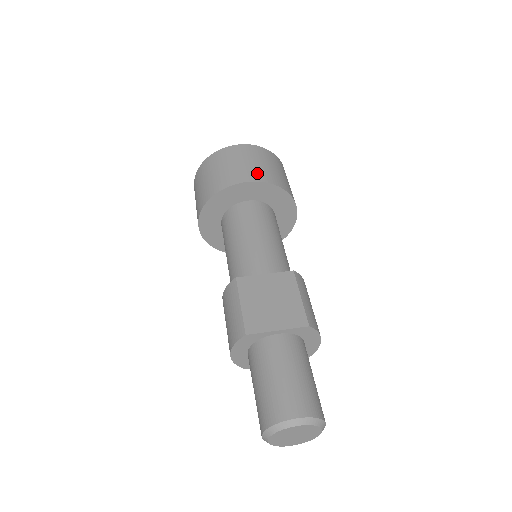
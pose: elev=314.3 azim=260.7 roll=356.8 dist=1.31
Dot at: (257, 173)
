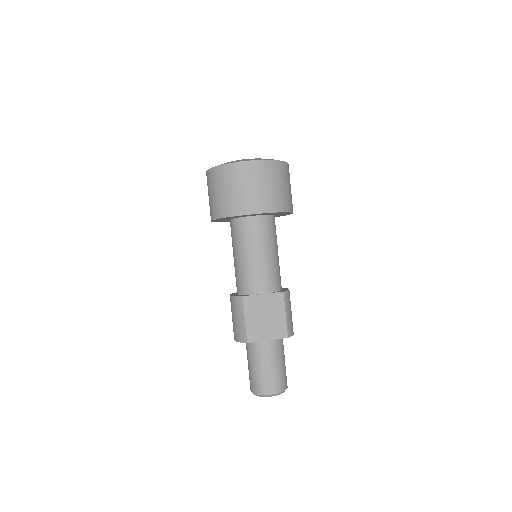
Dot at: (266, 202)
